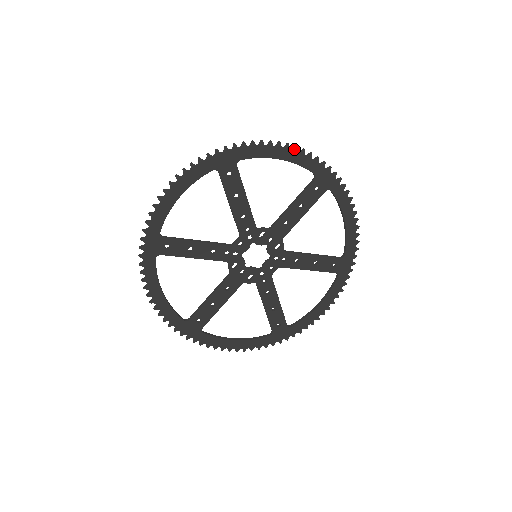
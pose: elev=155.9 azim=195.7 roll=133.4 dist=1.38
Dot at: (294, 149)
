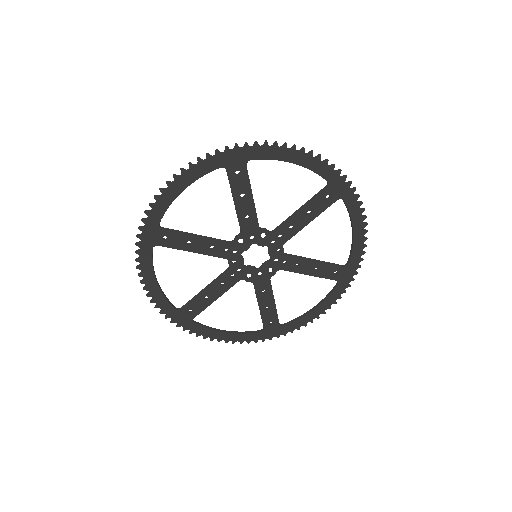
Dot at: (182, 173)
